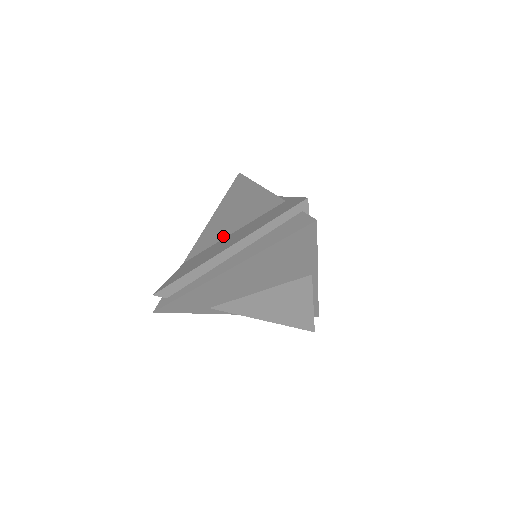
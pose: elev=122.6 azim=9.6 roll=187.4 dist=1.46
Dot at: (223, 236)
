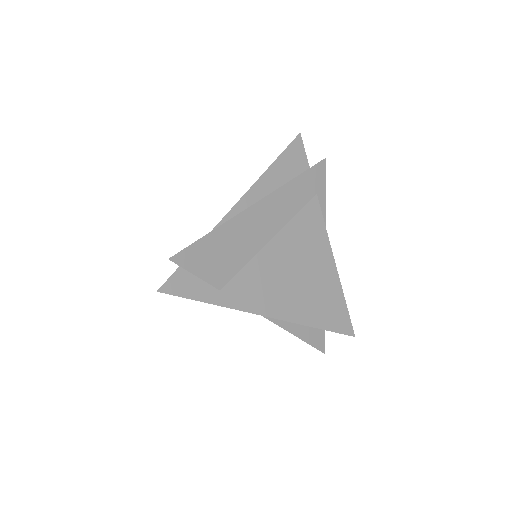
Dot at: occluded
